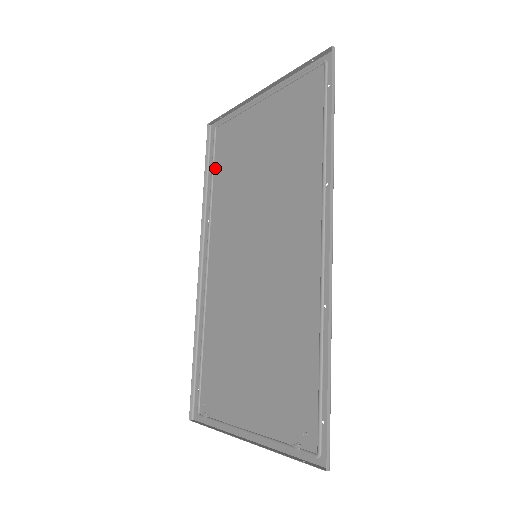
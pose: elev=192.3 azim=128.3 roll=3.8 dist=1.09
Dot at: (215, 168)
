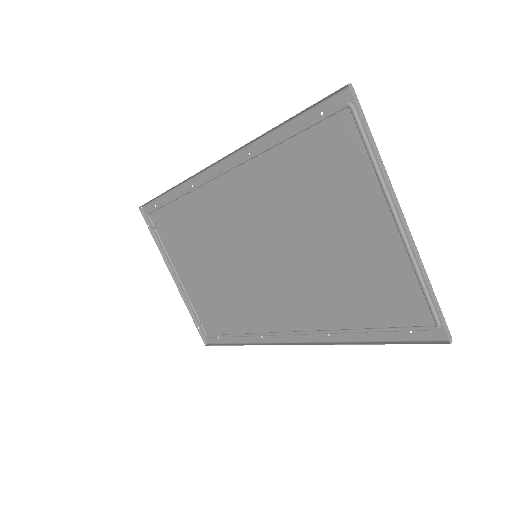
Dot at: (300, 137)
